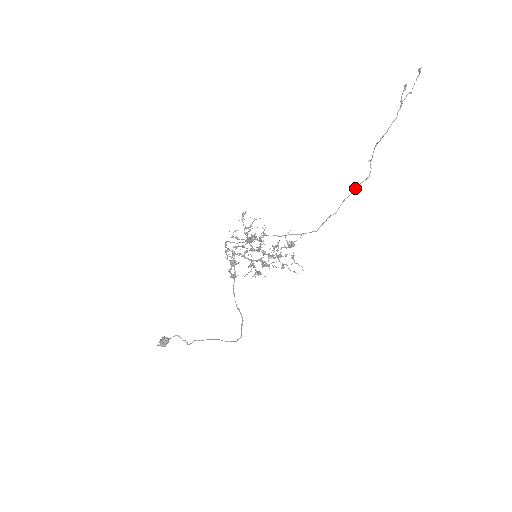
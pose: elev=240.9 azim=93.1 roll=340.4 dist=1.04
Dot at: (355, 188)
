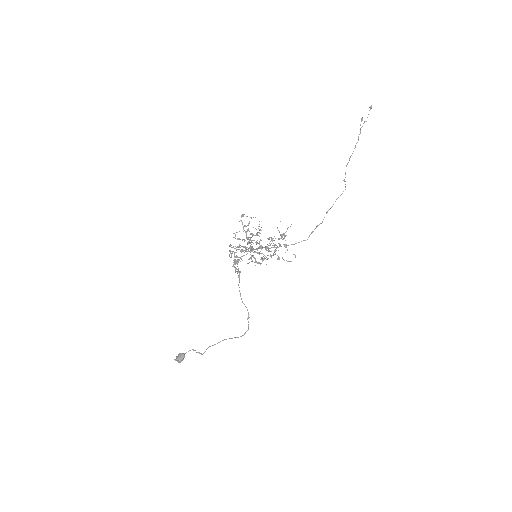
Dot at: (335, 201)
